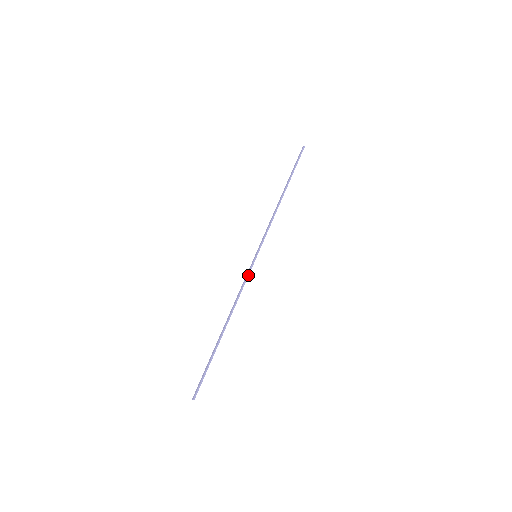
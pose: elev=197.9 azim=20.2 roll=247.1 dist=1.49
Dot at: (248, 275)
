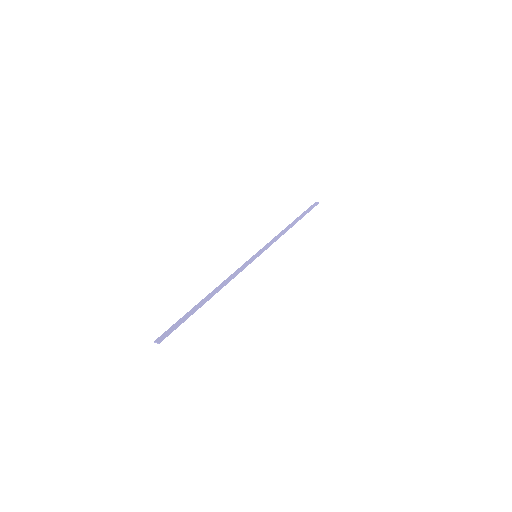
Dot at: occluded
